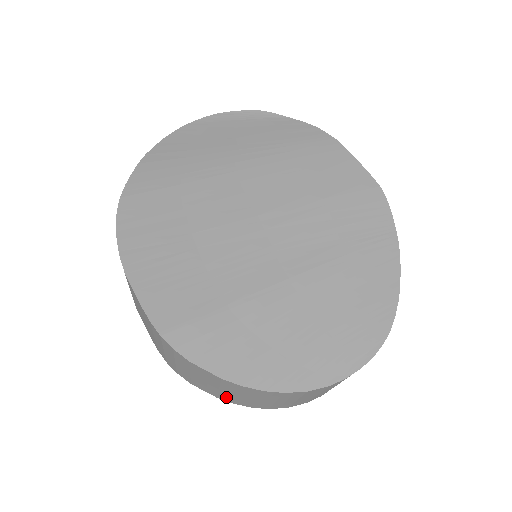
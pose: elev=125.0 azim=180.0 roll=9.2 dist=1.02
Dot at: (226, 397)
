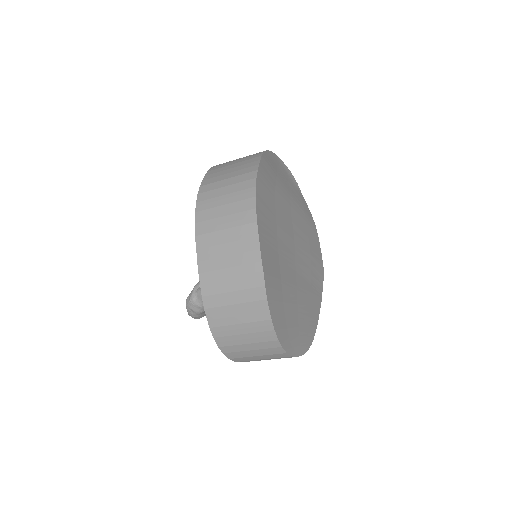
Dot at: (224, 331)
